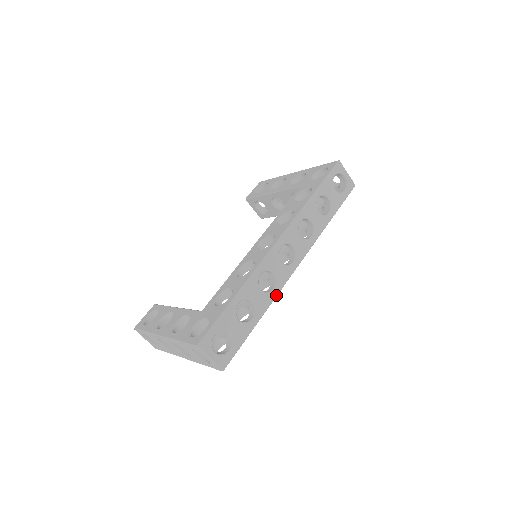
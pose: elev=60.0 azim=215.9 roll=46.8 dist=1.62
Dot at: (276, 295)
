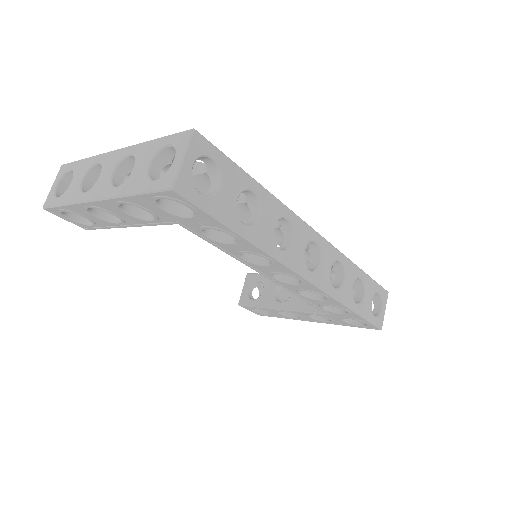
Dot at: (276, 256)
